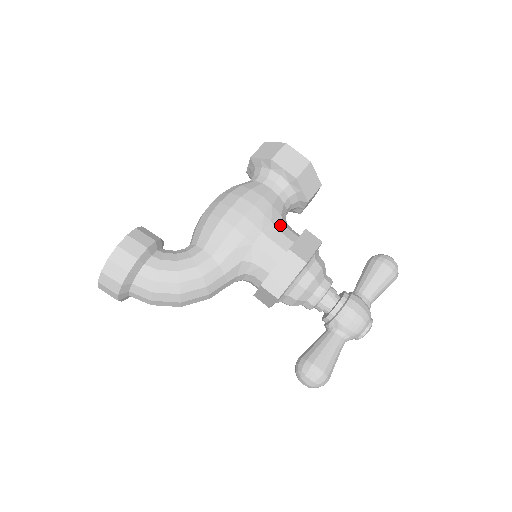
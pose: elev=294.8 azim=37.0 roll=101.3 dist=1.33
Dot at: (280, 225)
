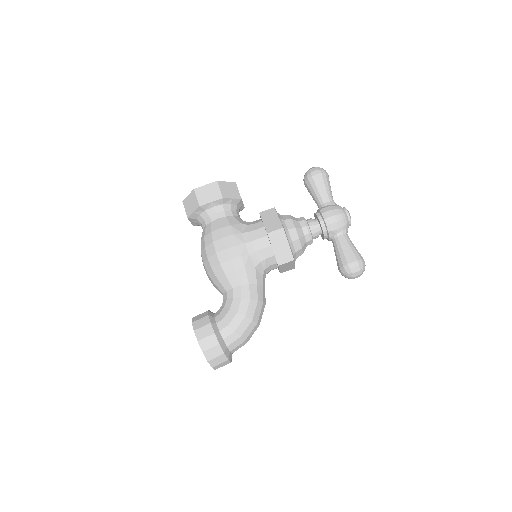
Dot at: (247, 228)
